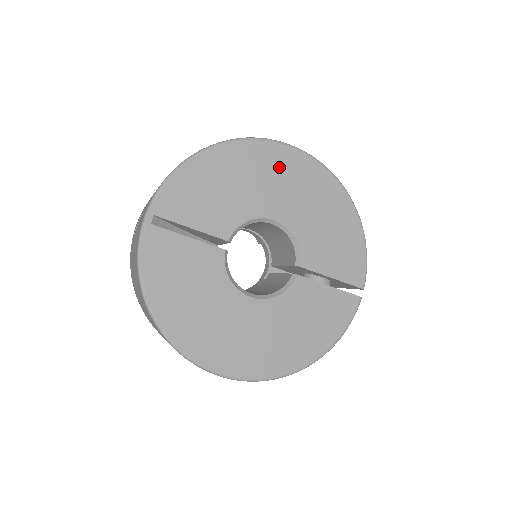
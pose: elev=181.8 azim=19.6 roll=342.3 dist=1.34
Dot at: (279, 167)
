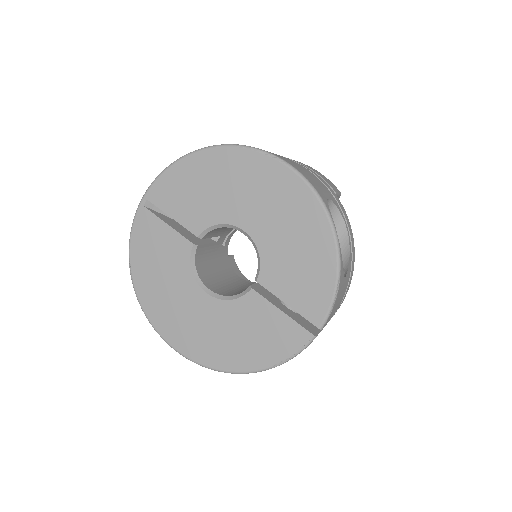
Dot at: (261, 179)
